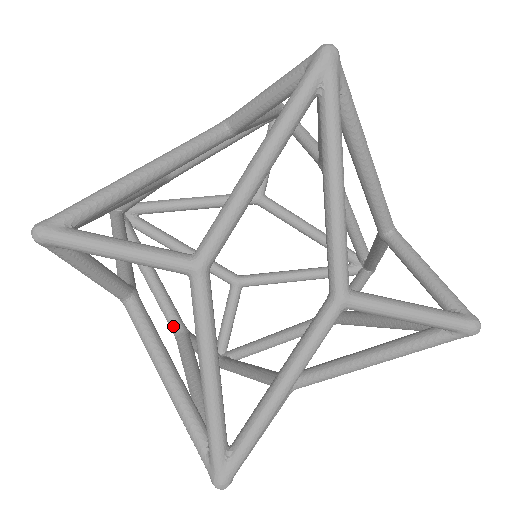
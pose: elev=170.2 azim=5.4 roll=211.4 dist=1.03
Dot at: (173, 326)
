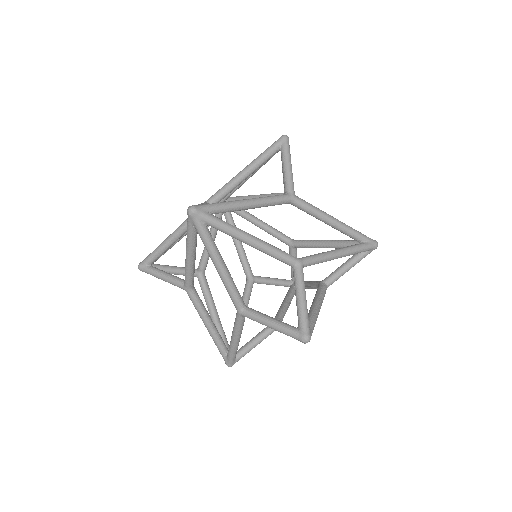
Dot at: occluded
